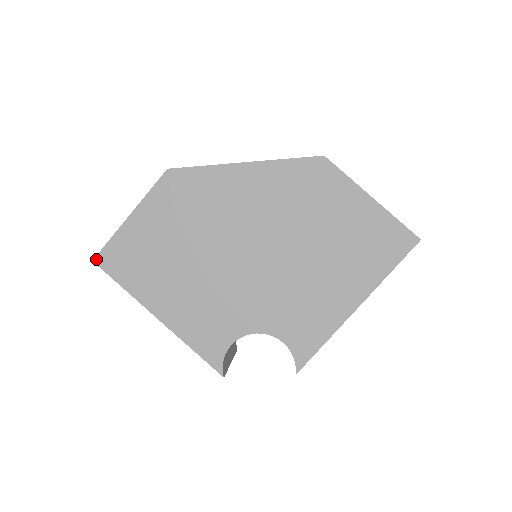
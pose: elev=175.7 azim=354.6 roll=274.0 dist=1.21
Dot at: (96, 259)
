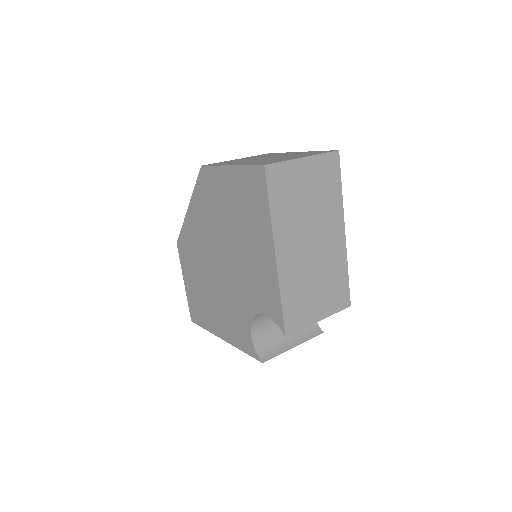
Dot at: (191, 319)
